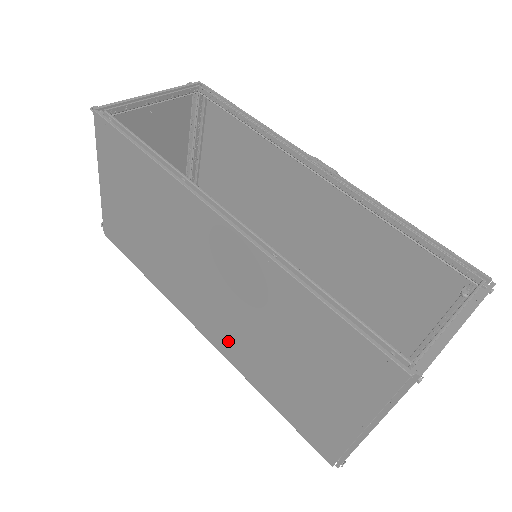
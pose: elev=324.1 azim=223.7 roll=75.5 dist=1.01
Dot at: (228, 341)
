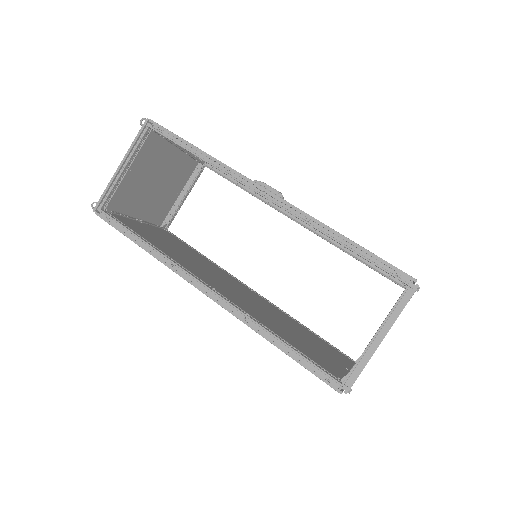
Dot at: occluded
